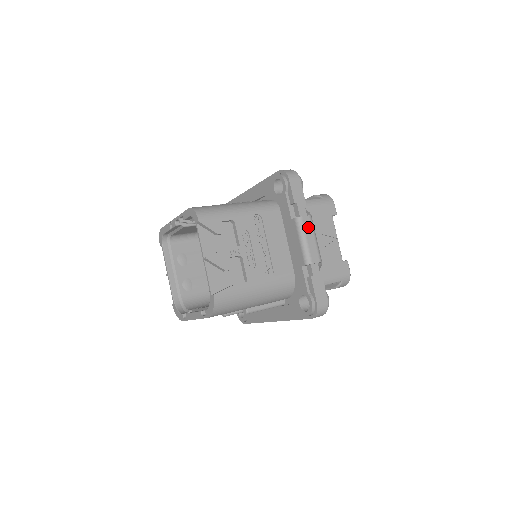
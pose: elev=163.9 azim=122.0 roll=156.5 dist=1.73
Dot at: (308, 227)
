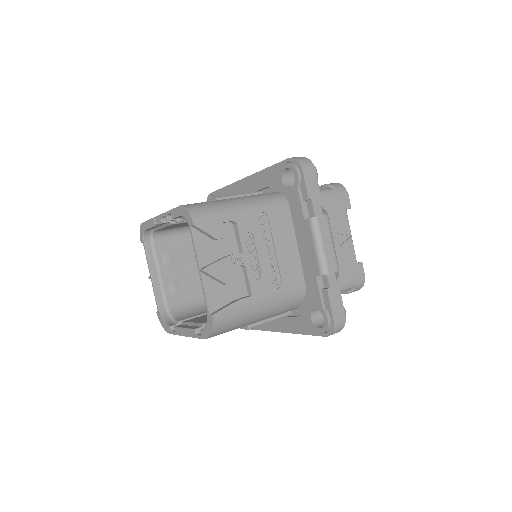
Dot at: (325, 229)
